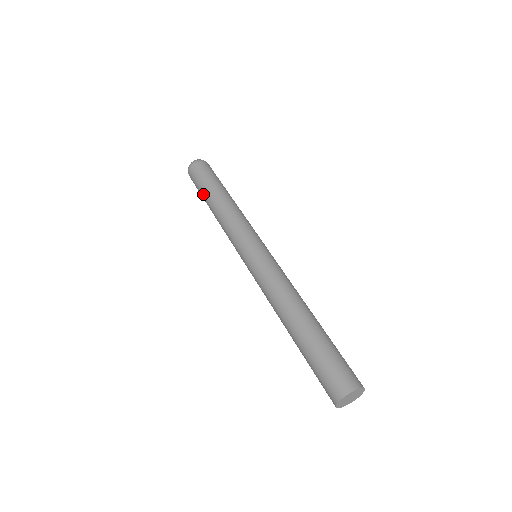
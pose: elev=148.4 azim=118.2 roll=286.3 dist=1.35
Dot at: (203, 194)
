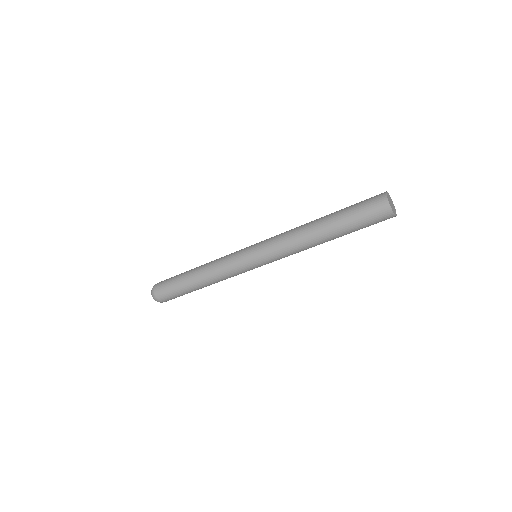
Dot at: (180, 282)
